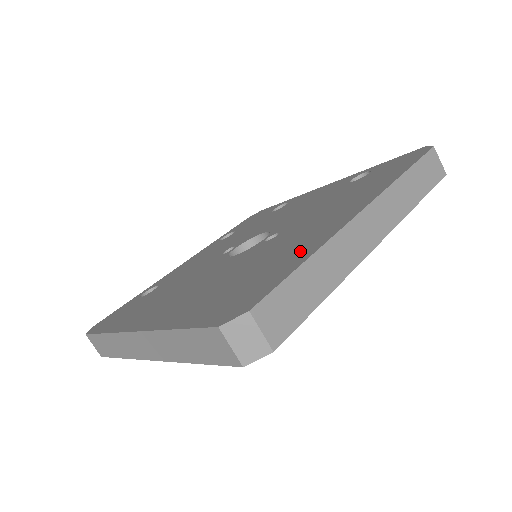
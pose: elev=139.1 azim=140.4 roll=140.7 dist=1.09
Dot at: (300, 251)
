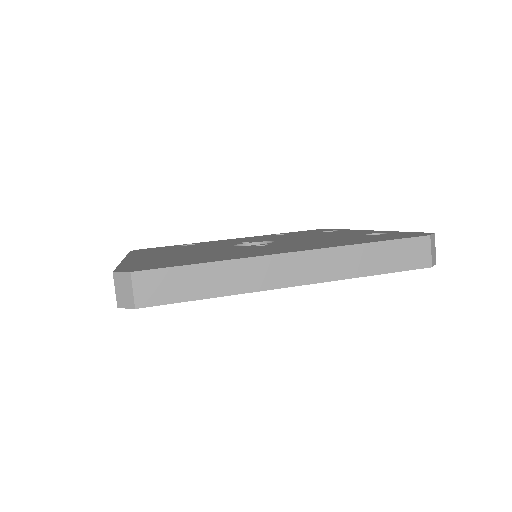
Dot at: (222, 258)
